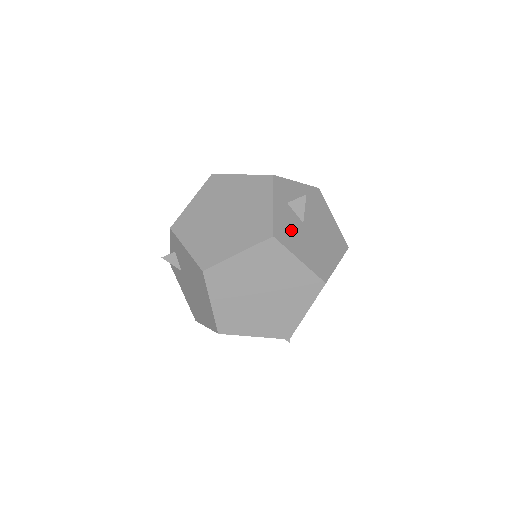
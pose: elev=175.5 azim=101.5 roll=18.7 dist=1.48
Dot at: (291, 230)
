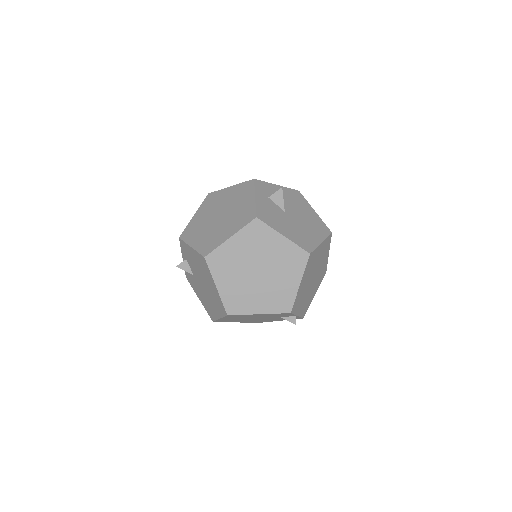
Dot at: (273, 215)
